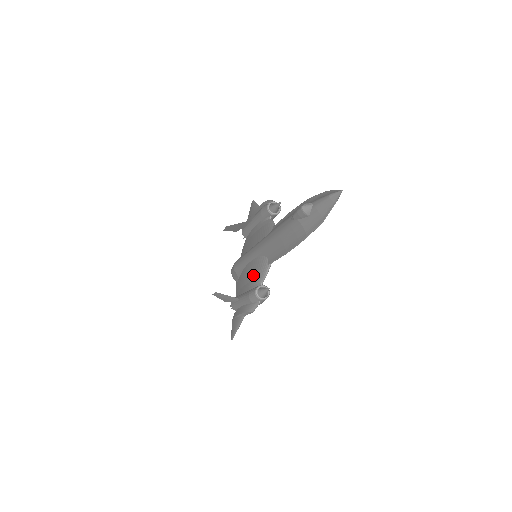
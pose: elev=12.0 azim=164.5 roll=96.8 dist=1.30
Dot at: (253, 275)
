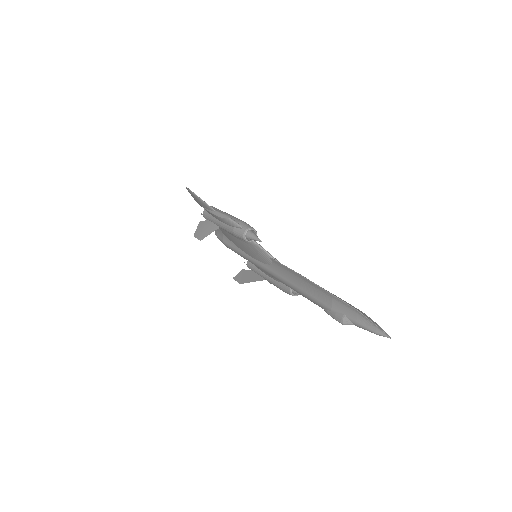
Dot at: occluded
